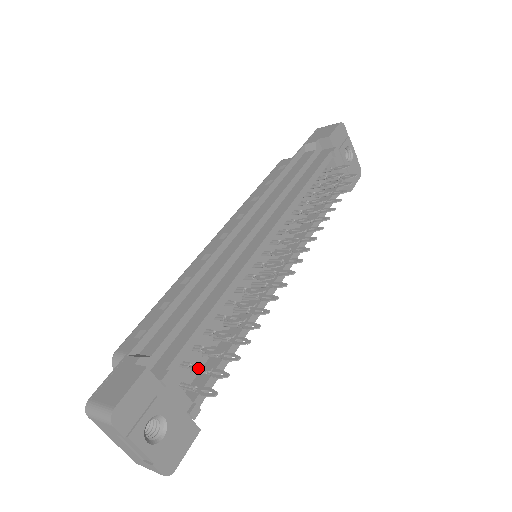
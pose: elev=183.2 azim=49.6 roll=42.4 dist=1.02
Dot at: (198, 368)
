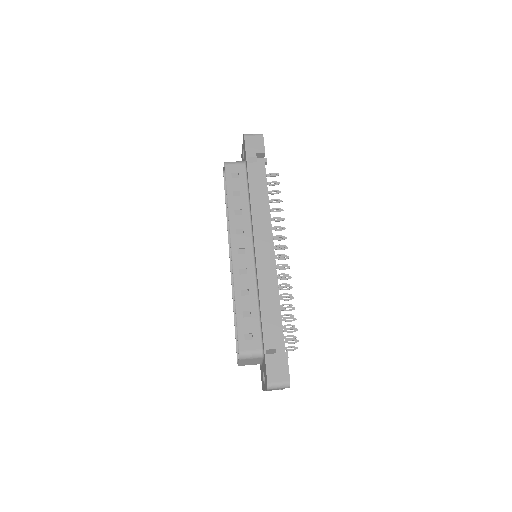
Dot at: occluded
